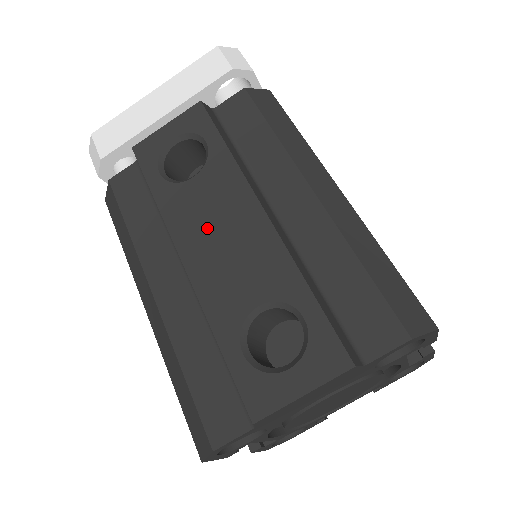
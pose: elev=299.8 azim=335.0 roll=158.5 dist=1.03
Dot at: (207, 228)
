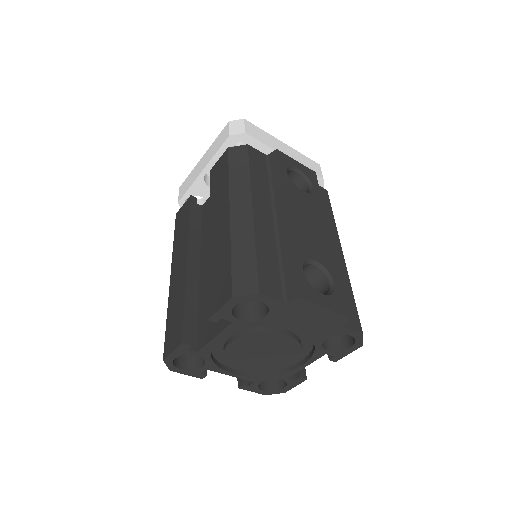
Dot at: (303, 213)
